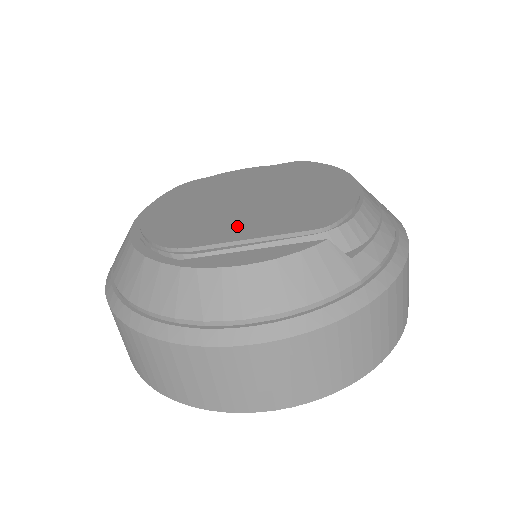
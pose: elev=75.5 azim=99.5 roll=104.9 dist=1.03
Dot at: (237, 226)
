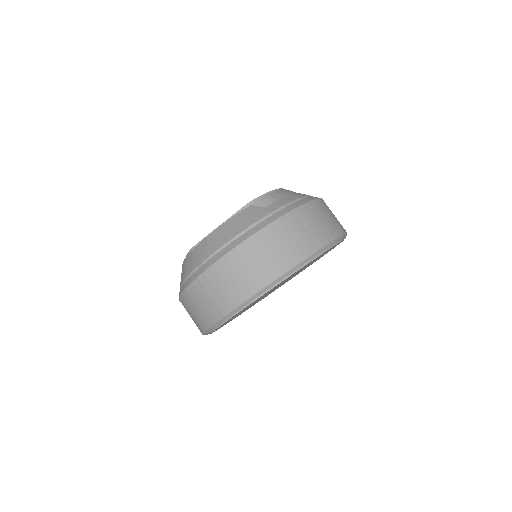
Dot at: occluded
